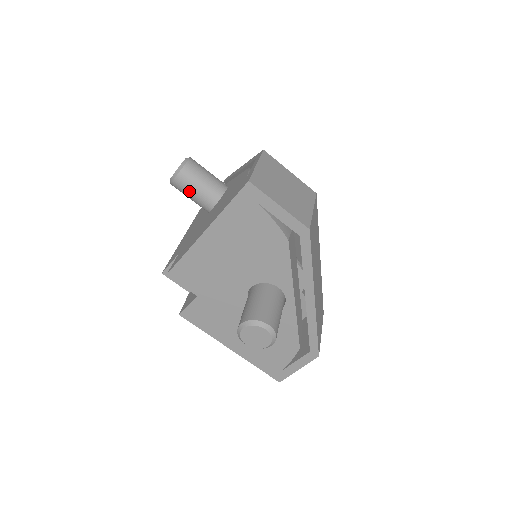
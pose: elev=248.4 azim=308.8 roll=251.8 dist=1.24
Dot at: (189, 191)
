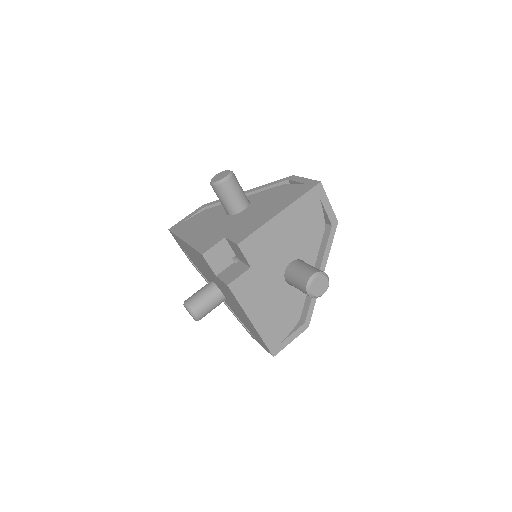
Dot at: (232, 193)
